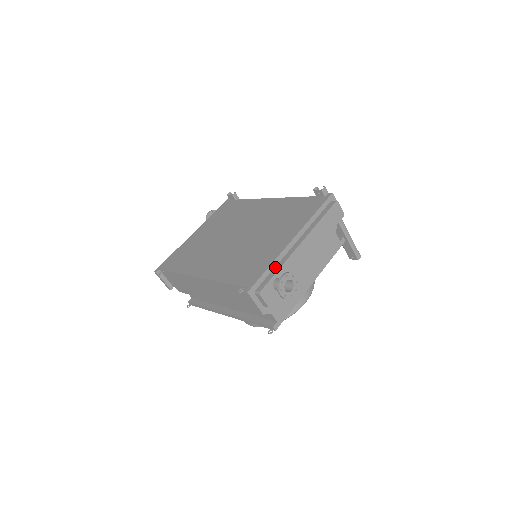
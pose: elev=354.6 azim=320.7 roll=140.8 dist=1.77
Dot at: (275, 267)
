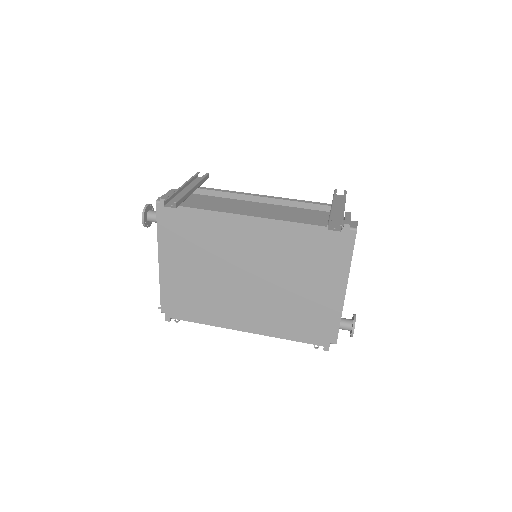
Dot at: (335, 319)
